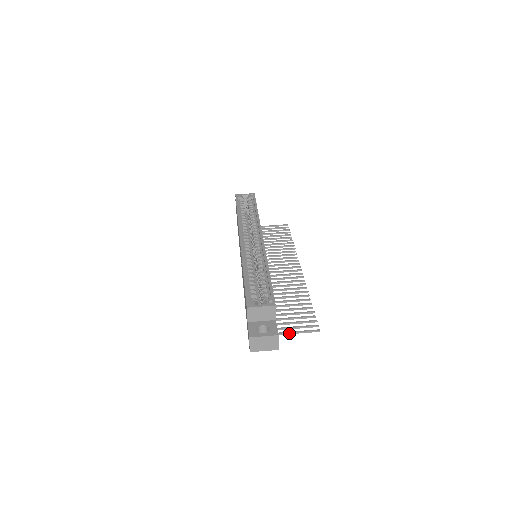
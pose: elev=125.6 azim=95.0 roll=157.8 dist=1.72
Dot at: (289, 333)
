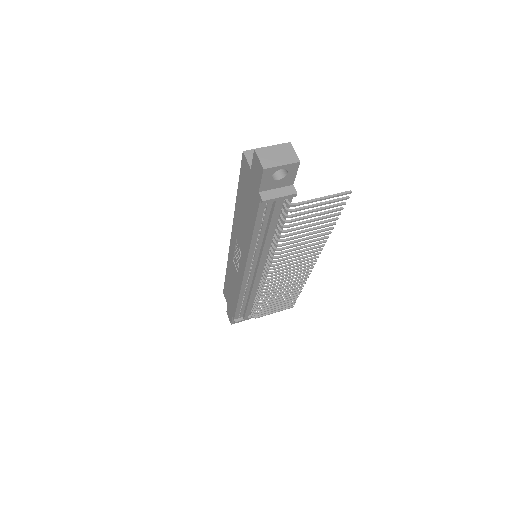
Dot at: (314, 199)
